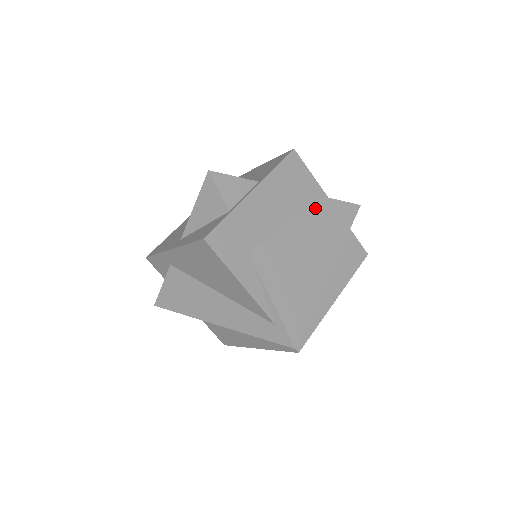
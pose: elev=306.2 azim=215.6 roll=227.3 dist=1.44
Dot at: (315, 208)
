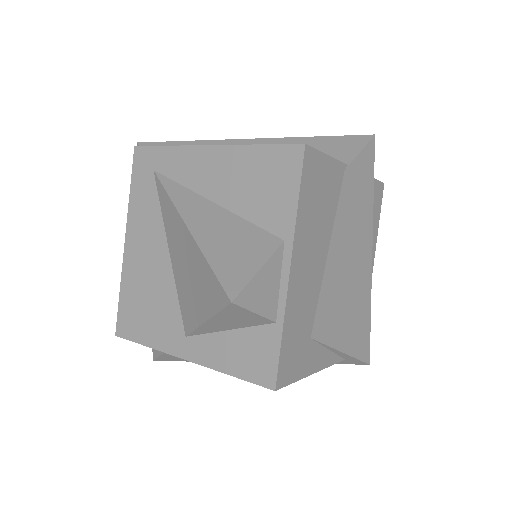
Dot at: (342, 199)
